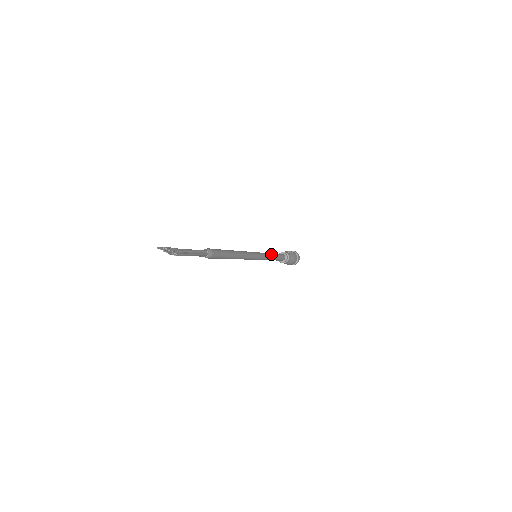
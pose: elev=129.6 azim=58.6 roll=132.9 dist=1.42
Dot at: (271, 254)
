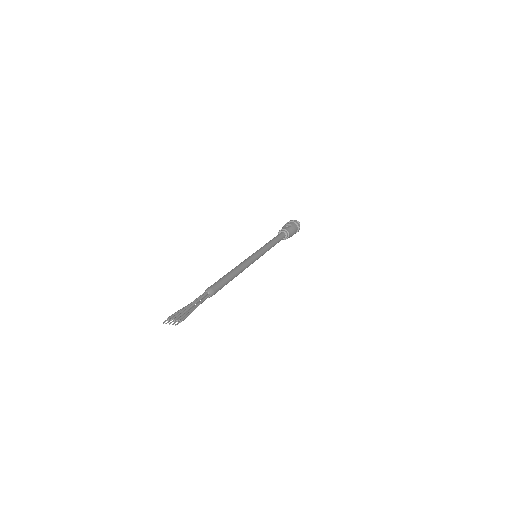
Dot at: (270, 243)
